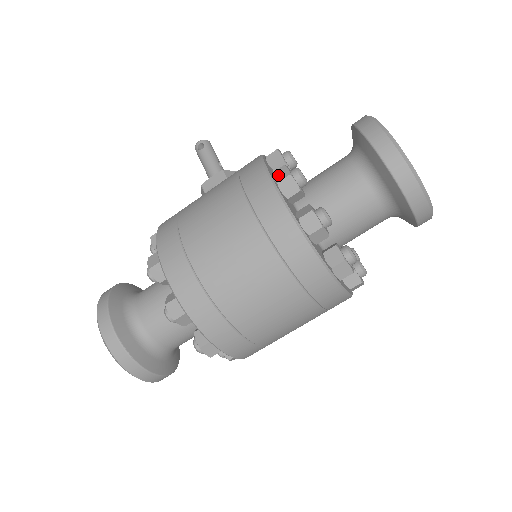
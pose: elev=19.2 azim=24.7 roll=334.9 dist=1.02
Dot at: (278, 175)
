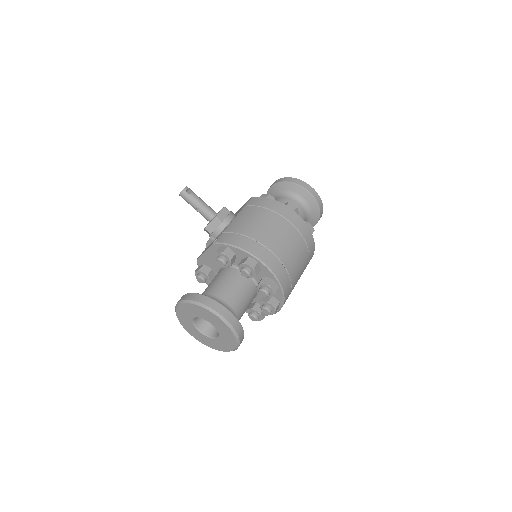
Dot at: (291, 207)
